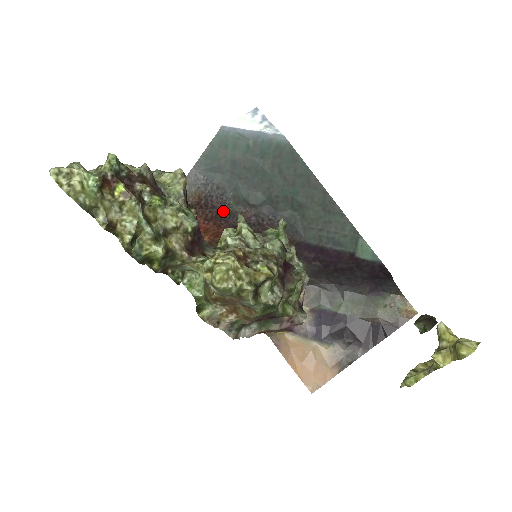
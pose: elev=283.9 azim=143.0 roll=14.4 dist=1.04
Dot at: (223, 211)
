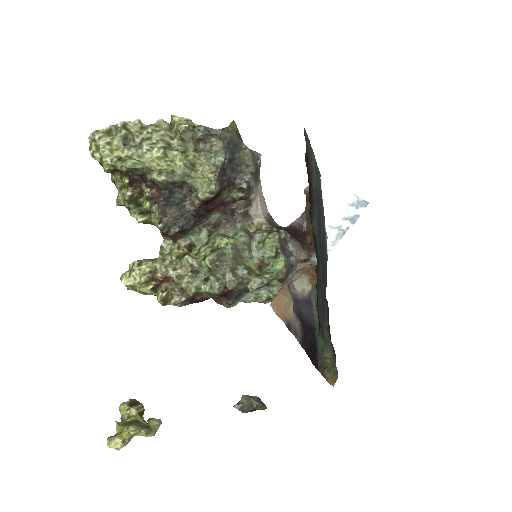
Dot at: occluded
